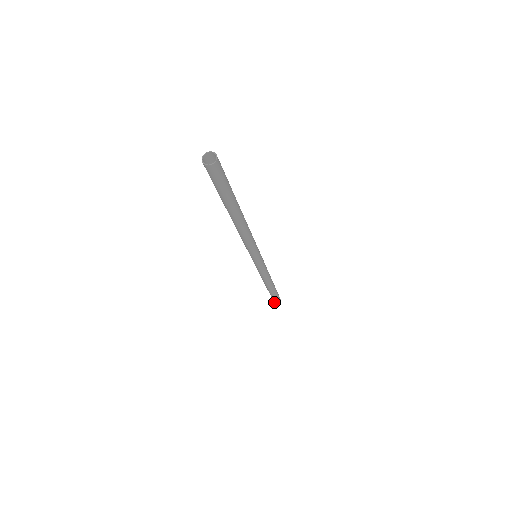
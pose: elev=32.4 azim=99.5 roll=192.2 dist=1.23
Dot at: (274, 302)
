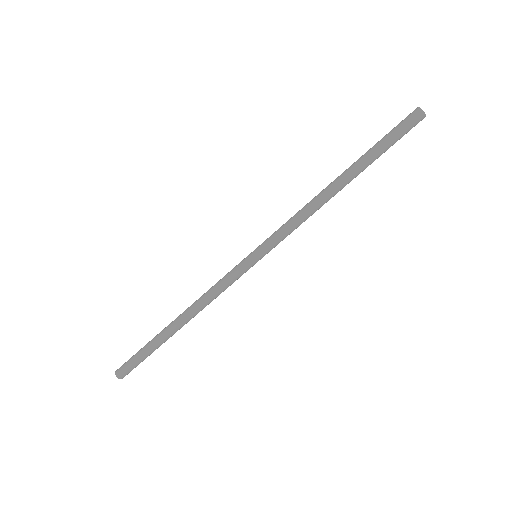
Dot at: (118, 373)
